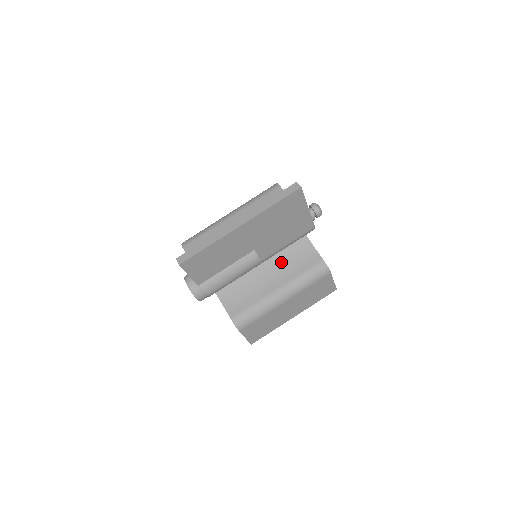
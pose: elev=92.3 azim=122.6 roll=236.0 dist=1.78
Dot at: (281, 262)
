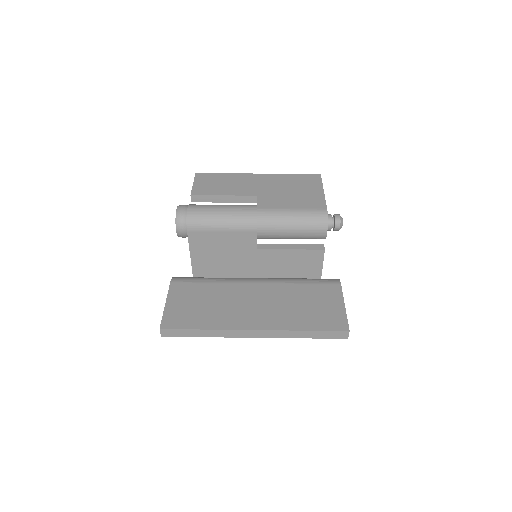
Dot at: occluded
